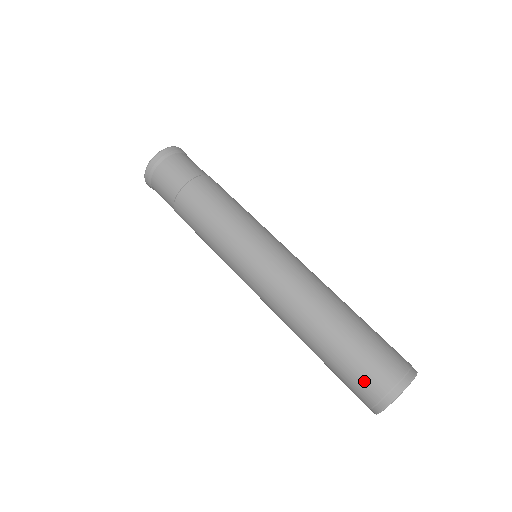
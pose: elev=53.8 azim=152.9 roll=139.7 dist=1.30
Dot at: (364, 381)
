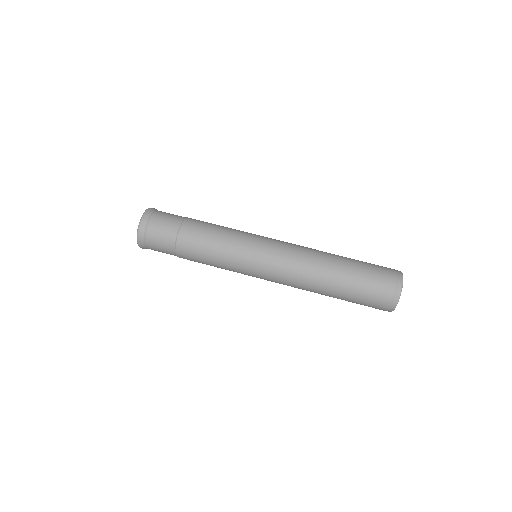
Dot at: (373, 304)
